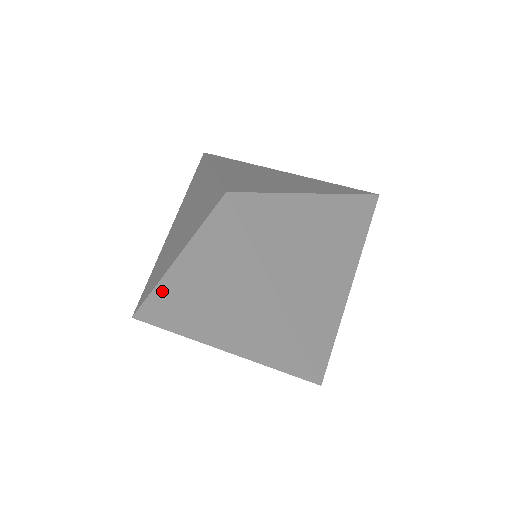
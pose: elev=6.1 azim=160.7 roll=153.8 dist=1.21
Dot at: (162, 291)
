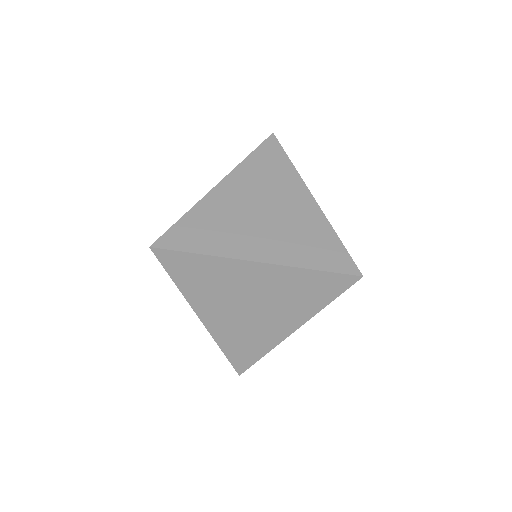
Dot at: (221, 339)
